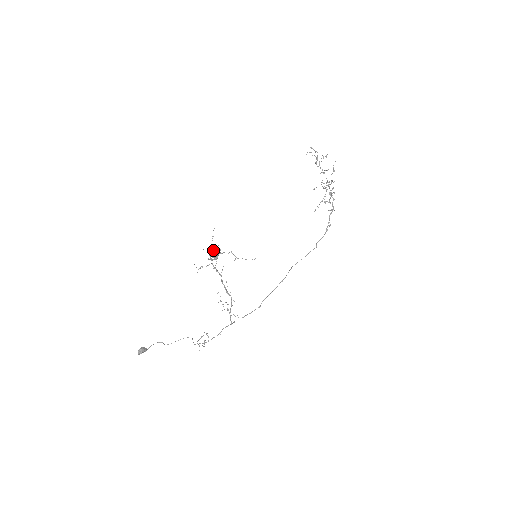
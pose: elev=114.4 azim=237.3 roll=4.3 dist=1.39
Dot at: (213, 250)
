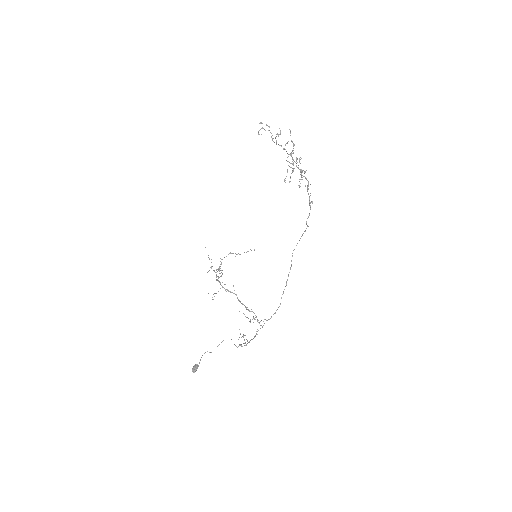
Dot at: (216, 272)
